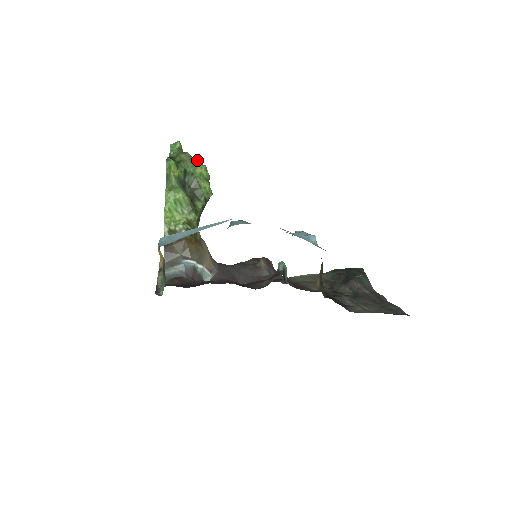
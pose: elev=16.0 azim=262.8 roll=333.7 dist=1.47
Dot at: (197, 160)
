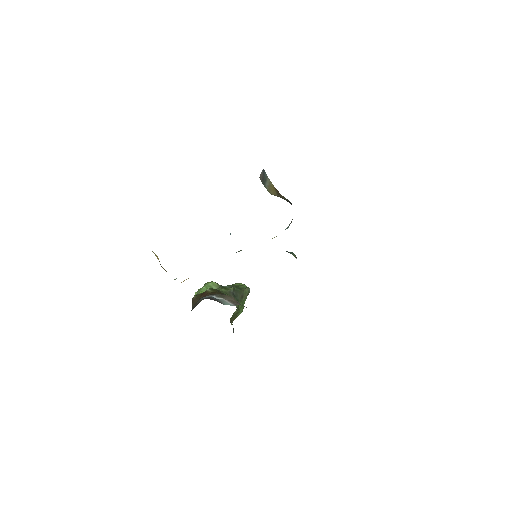
Dot at: occluded
